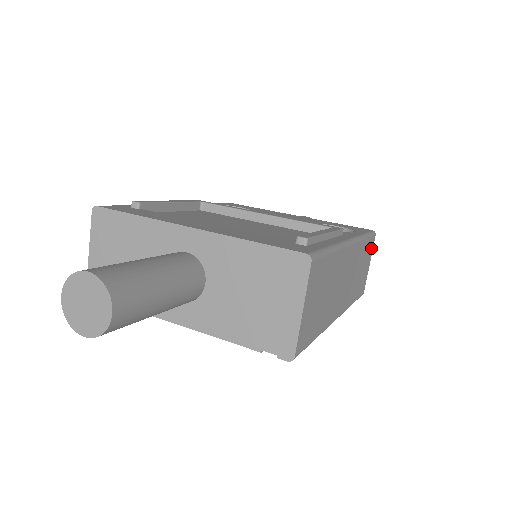
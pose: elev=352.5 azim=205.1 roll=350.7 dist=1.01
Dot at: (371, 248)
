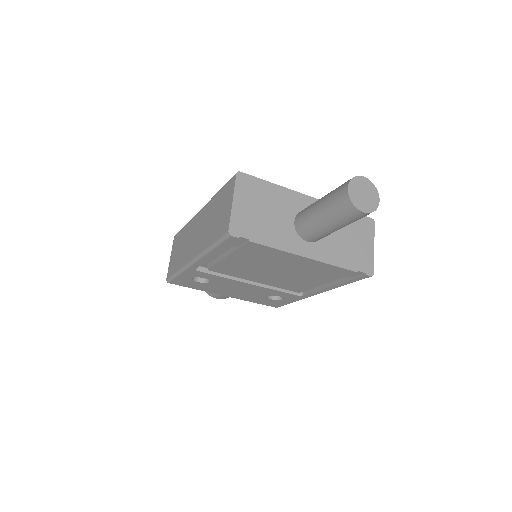
Dot at: occluded
